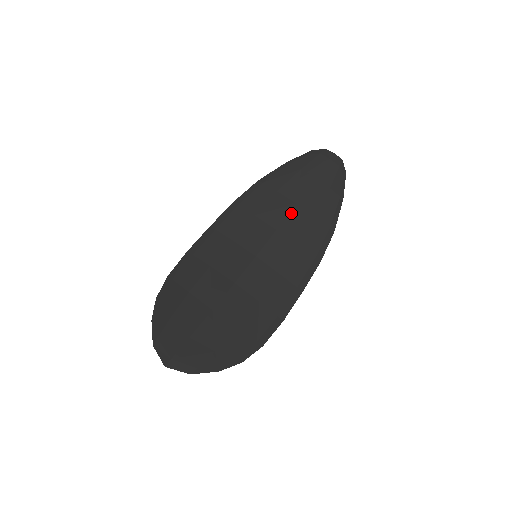
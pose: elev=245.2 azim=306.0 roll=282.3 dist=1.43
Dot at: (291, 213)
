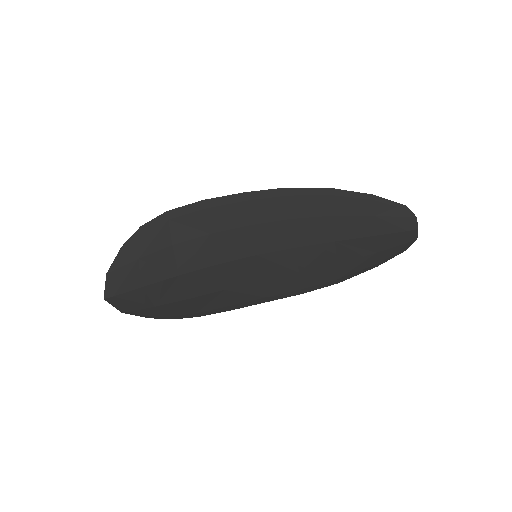
Dot at: (322, 245)
